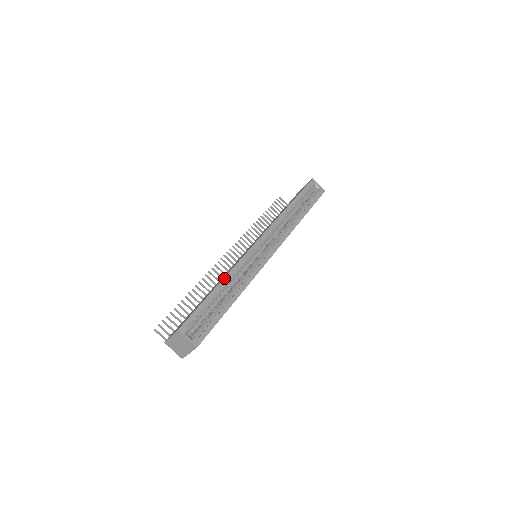
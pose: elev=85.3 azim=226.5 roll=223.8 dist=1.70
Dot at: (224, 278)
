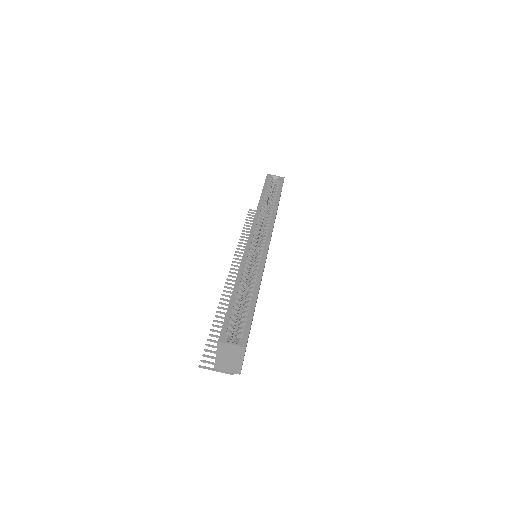
Dot at: (236, 280)
